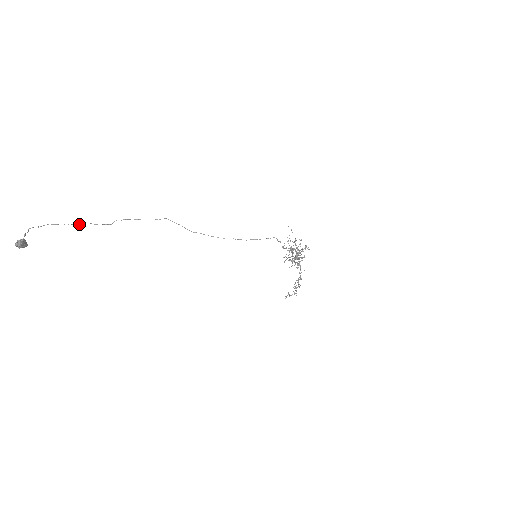
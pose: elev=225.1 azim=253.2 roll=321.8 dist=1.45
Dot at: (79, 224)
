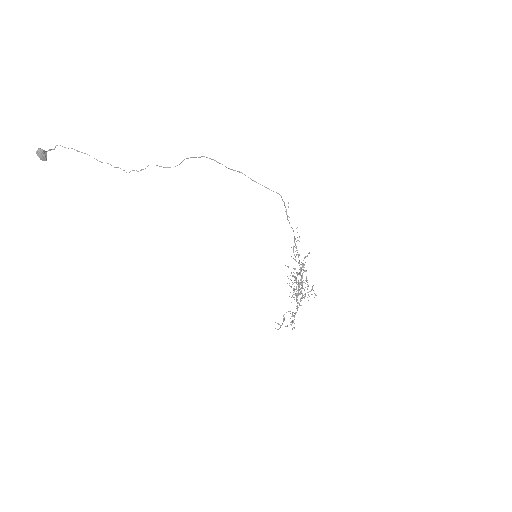
Dot at: (100, 161)
